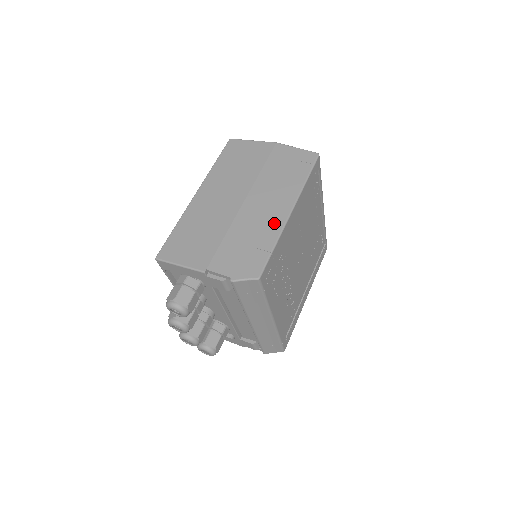
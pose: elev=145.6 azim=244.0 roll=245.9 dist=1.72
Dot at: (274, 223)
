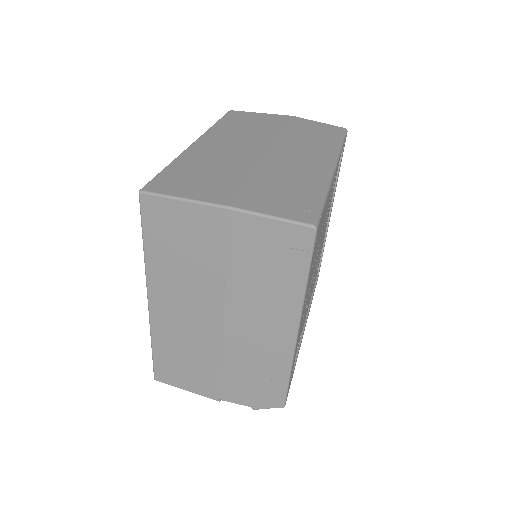
Dot at: (279, 350)
